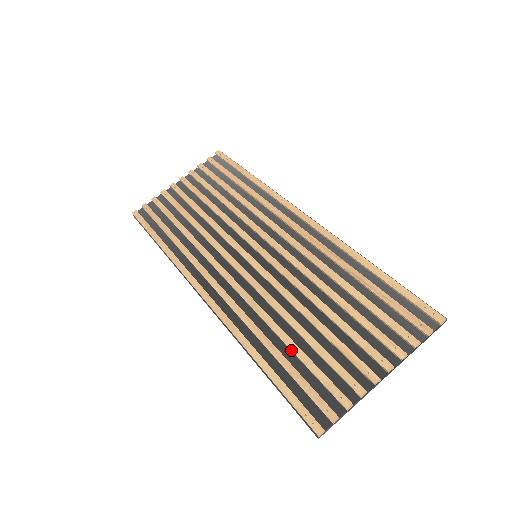
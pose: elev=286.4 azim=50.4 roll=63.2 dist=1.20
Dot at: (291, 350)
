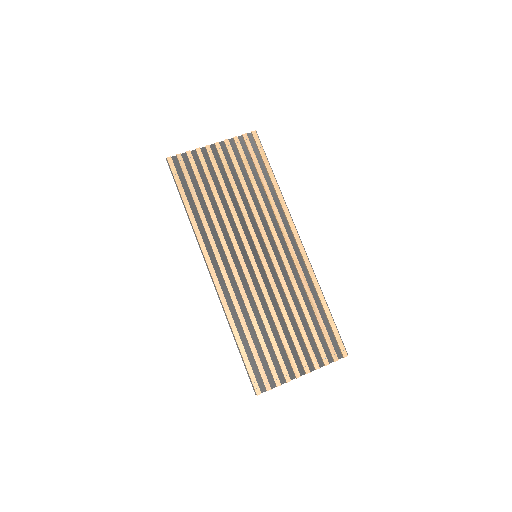
Dot at: (258, 339)
